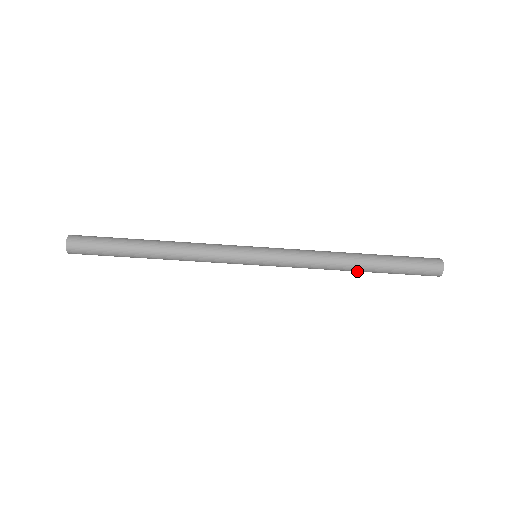
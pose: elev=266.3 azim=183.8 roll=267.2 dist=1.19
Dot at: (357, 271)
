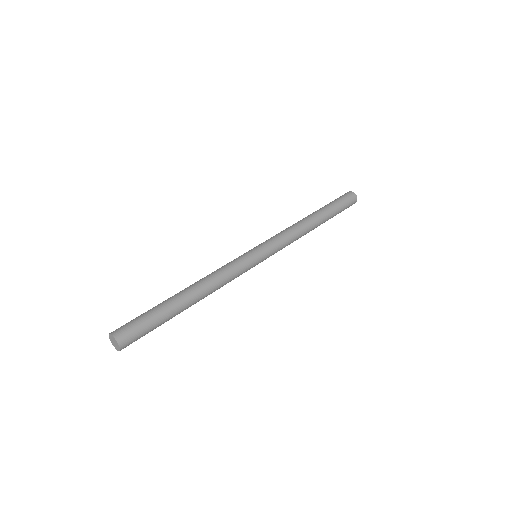
Dot at: (318, 223)
